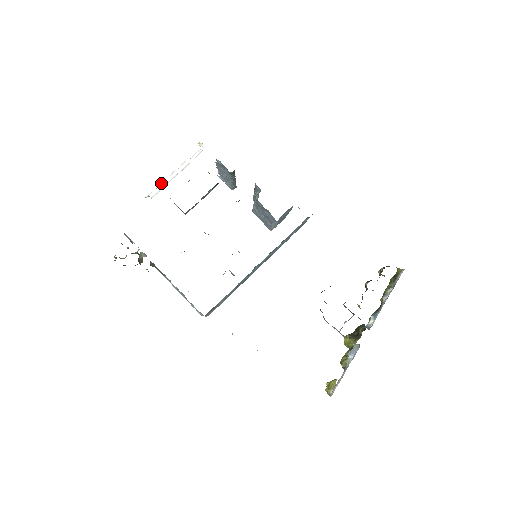
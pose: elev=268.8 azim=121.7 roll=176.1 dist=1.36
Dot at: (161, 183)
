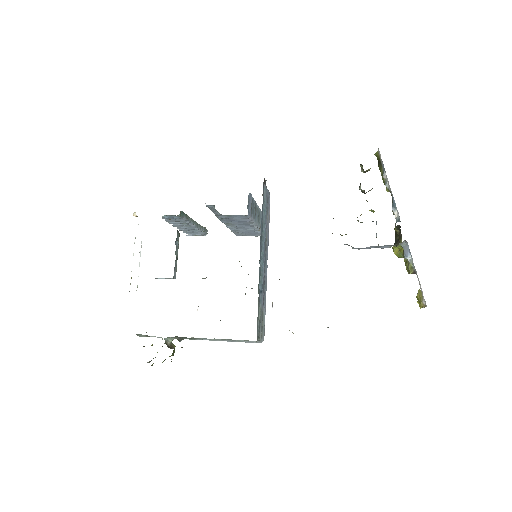
Dot at: occluded
